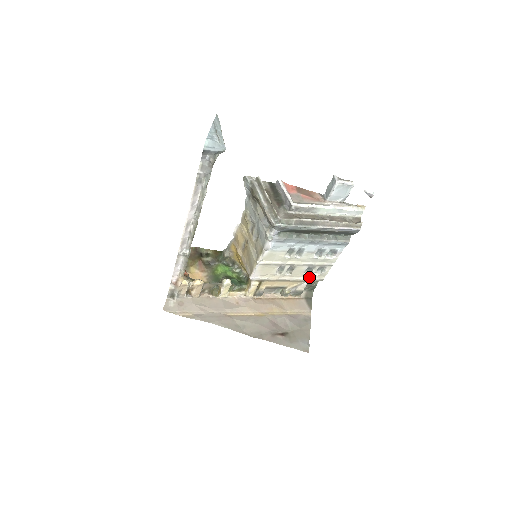
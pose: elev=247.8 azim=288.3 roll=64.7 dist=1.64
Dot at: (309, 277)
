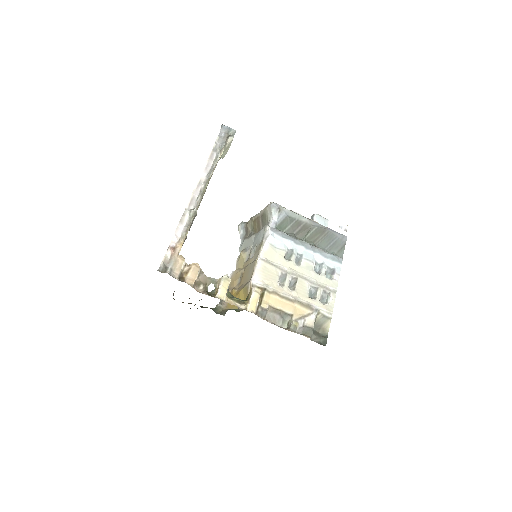
Dot at: (315, 305)
